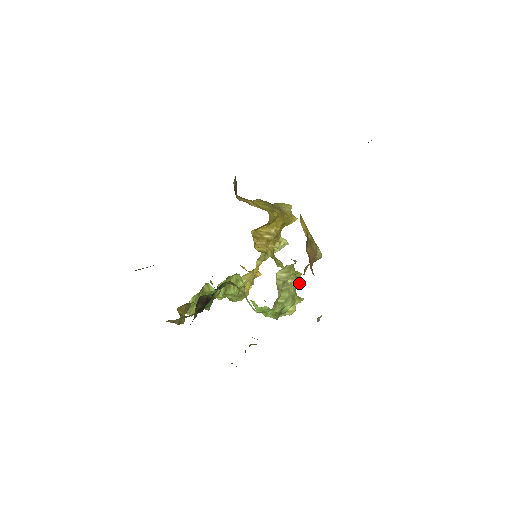
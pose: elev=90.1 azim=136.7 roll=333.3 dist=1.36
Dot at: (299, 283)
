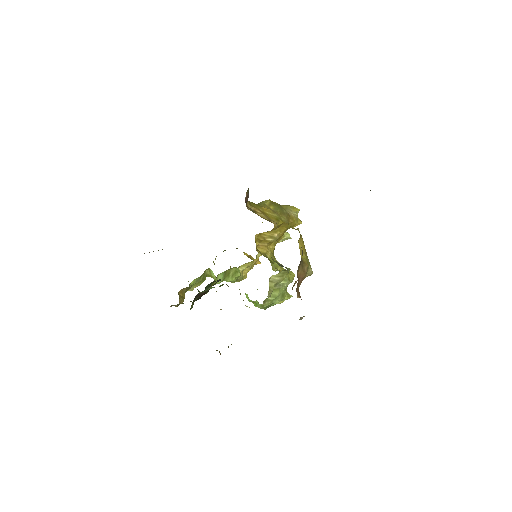
Dot at: (291, 282)
